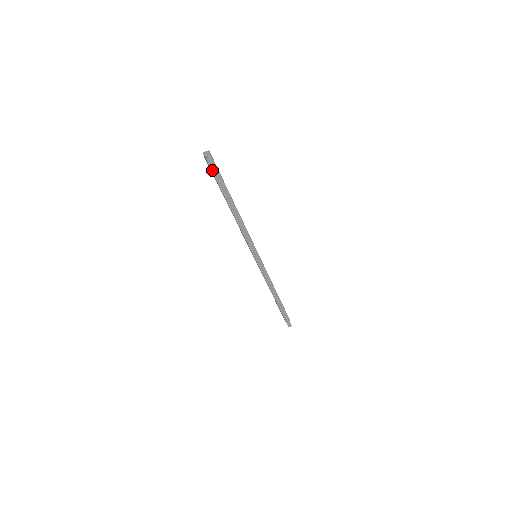
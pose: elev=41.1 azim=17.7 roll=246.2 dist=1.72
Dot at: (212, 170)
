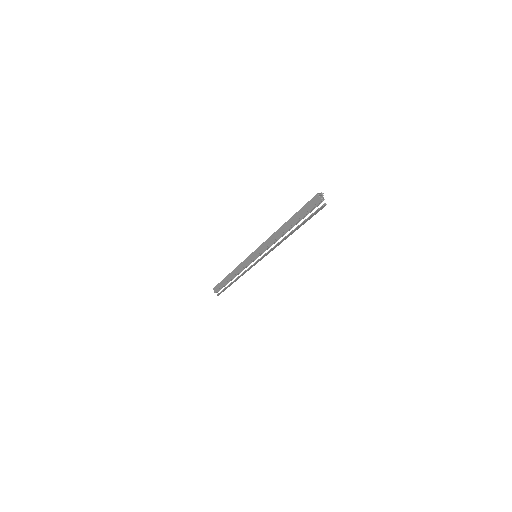
Dot at: (316, 212)
